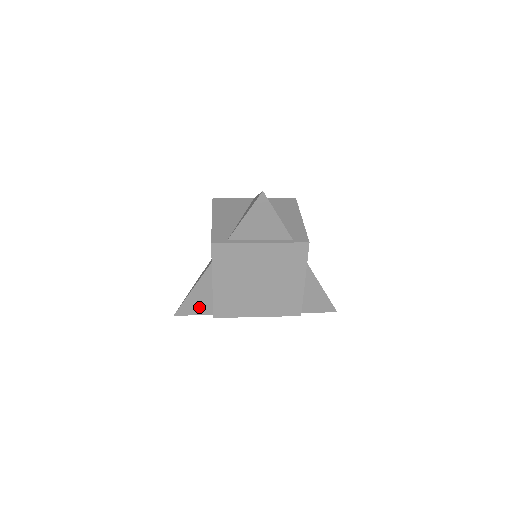
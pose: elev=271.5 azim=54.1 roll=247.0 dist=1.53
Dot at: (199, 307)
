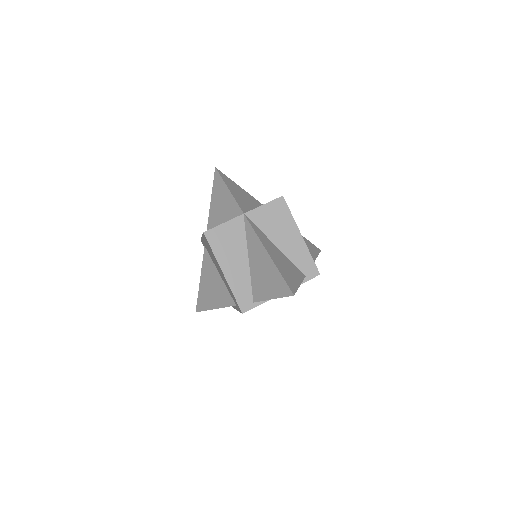
Dot at: occluded
